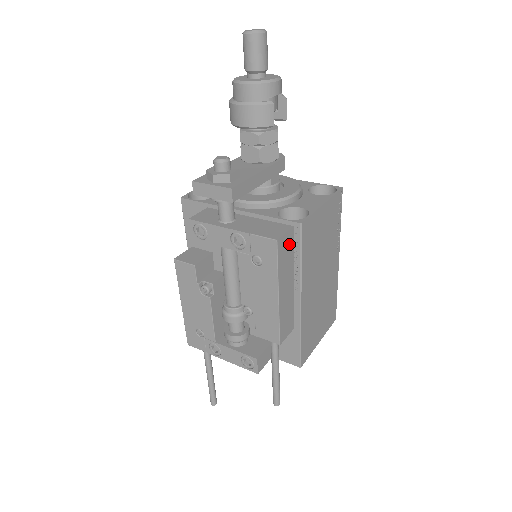
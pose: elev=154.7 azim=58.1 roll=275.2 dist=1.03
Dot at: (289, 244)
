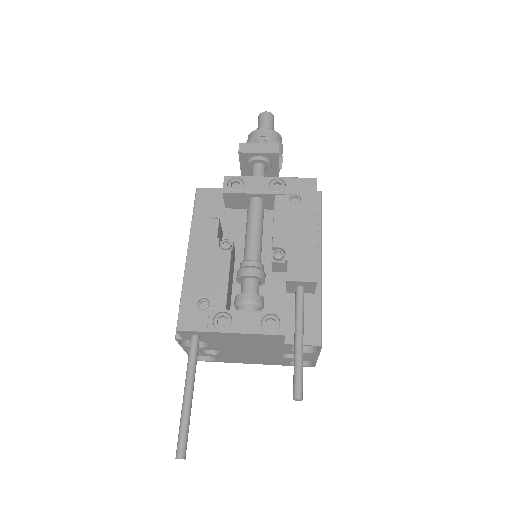
Dot at: occluded
